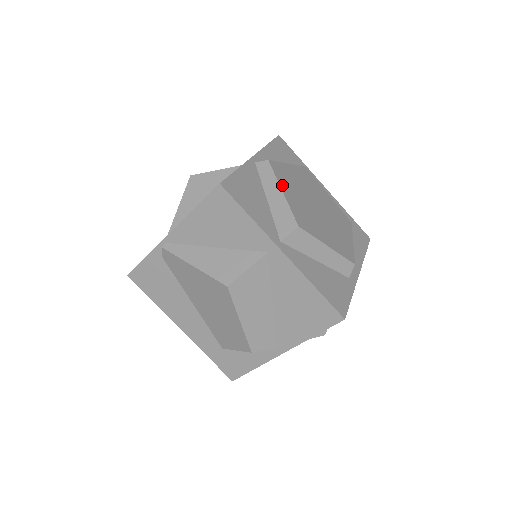
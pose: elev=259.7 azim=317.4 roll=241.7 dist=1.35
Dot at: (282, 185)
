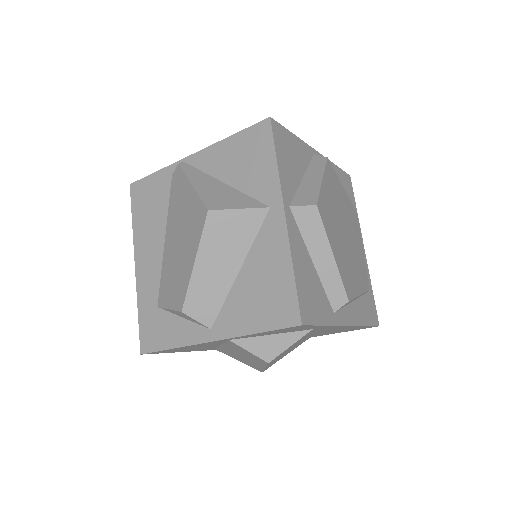
Dot at: (326, 178)
